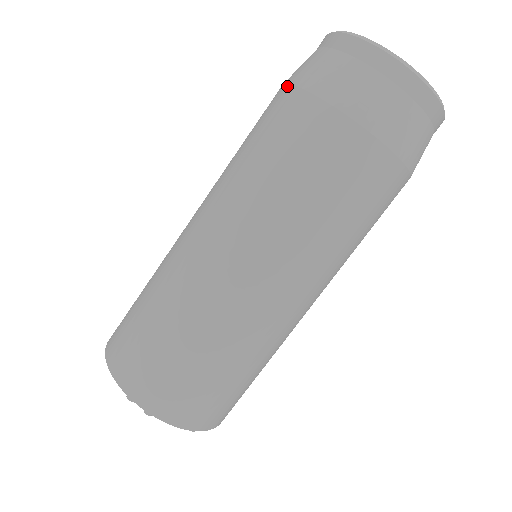
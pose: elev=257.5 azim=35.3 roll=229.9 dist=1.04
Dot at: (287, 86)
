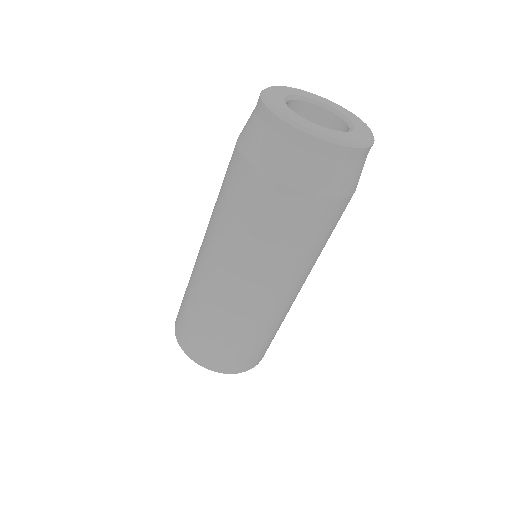
Dot at: occluded
